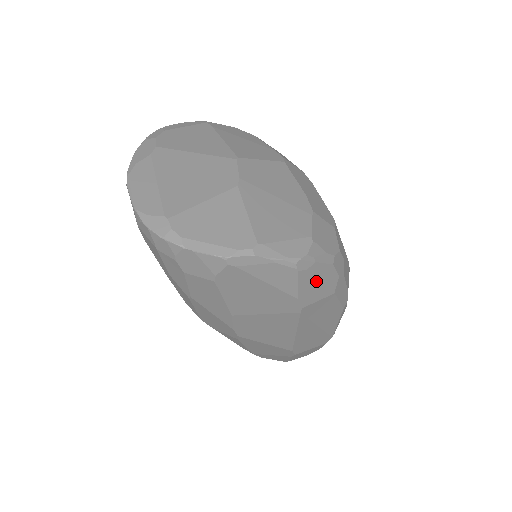
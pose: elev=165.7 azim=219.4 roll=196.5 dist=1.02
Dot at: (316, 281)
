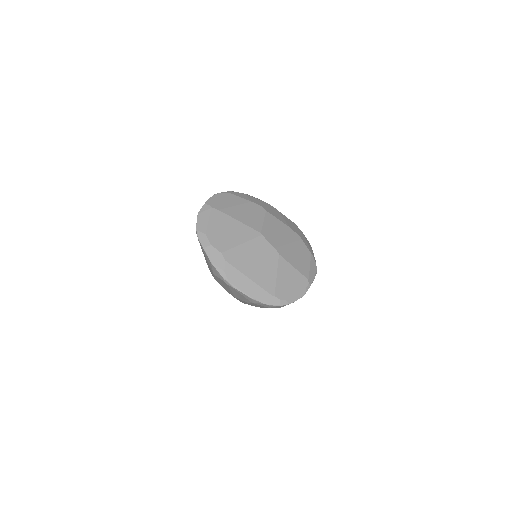
Dot at: occluded
